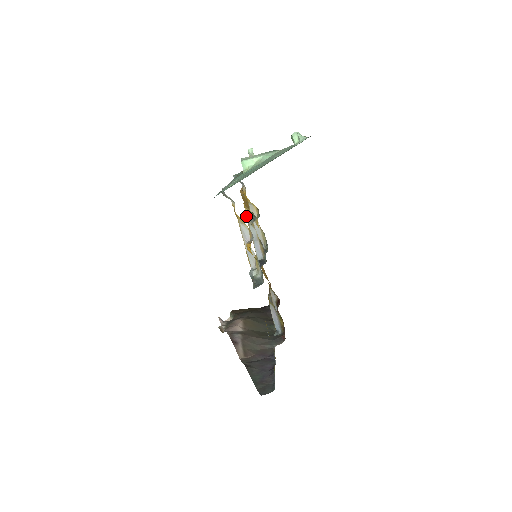
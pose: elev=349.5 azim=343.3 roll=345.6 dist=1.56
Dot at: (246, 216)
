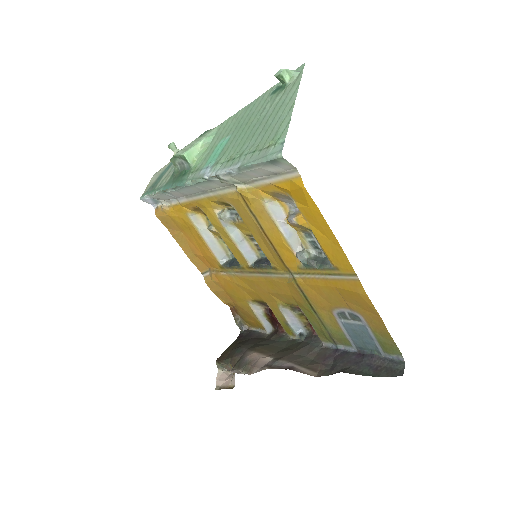
Dot at: (221, 216)
